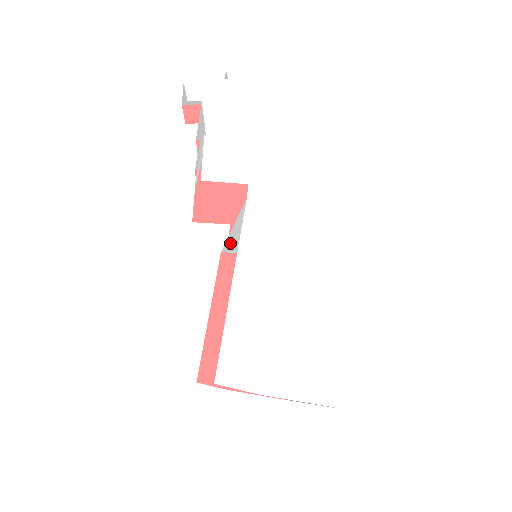
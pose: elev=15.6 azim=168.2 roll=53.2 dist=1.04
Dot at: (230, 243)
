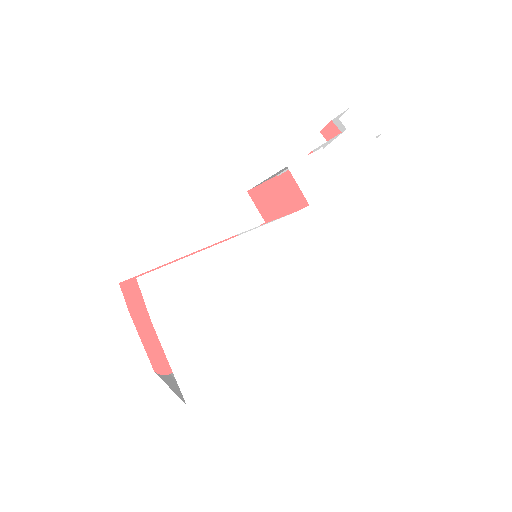
Dot at: occluded
